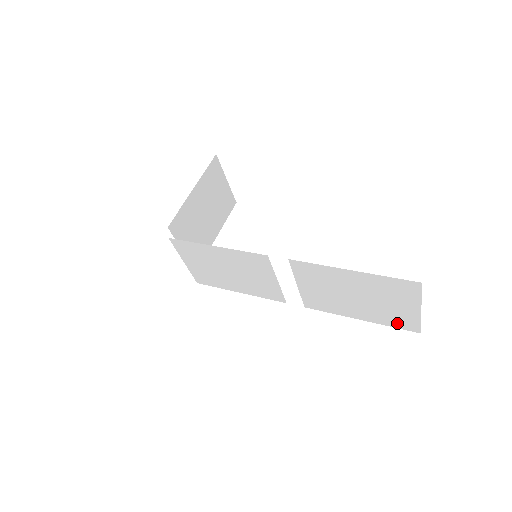
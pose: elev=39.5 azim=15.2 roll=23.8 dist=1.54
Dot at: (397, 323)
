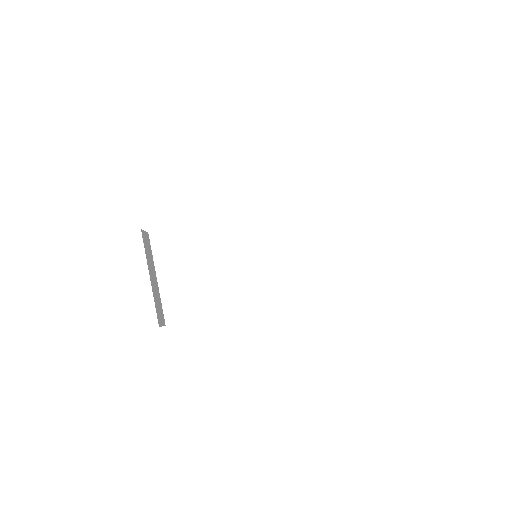
Dot at: (453, 251)
